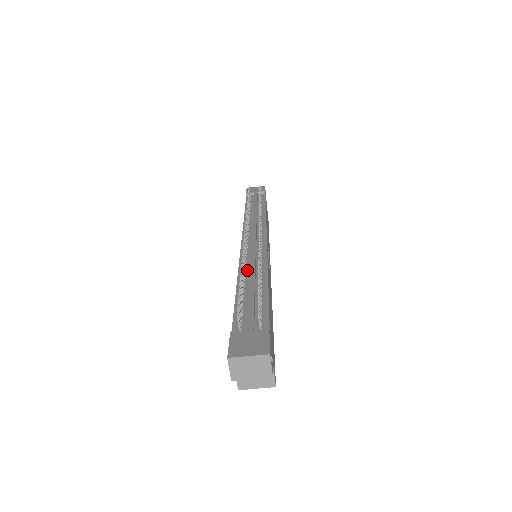
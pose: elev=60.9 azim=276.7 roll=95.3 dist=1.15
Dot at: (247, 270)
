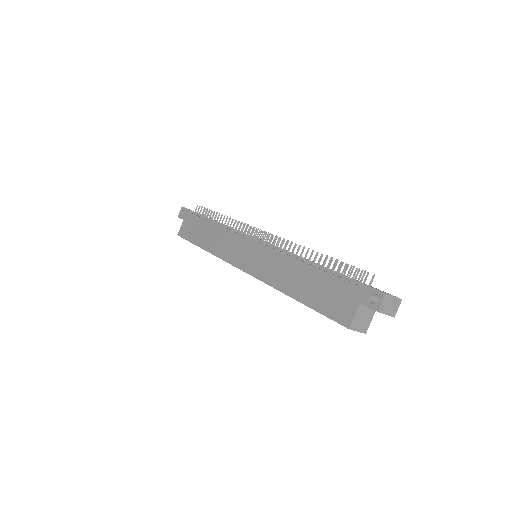
Dot at: (295, 257)
